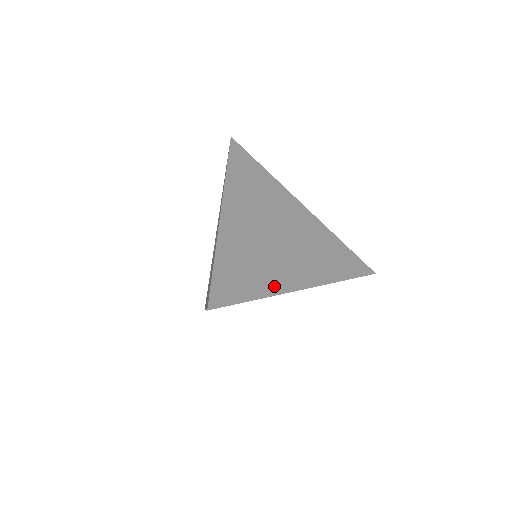
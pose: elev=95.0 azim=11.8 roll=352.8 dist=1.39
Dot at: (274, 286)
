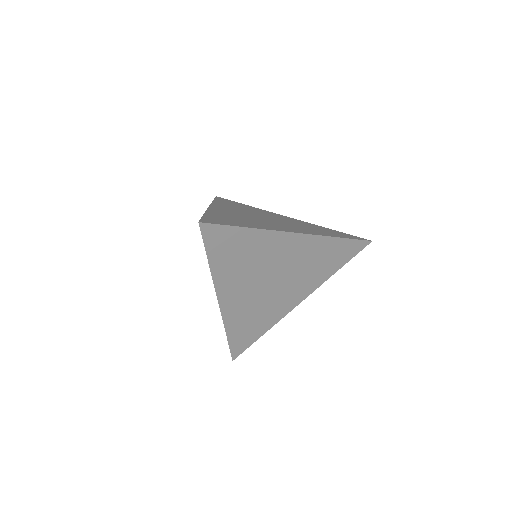
Dot at: (264, 227)
